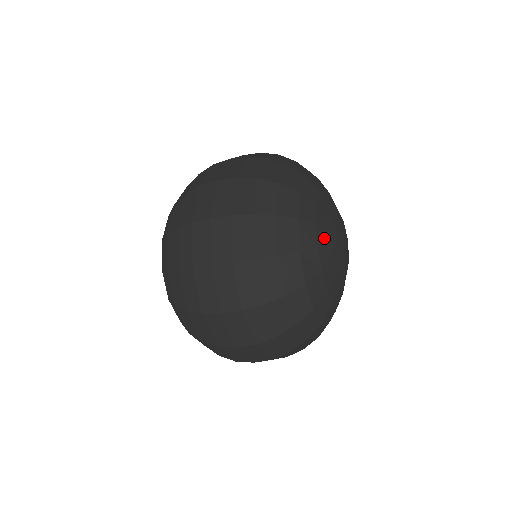
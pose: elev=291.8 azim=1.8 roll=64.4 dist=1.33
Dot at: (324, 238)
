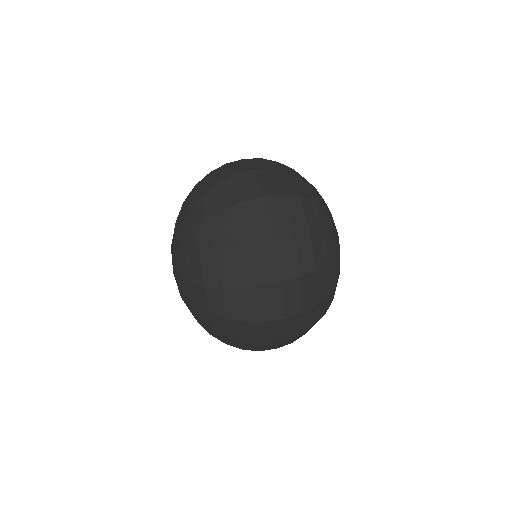
Dot at: occluded
